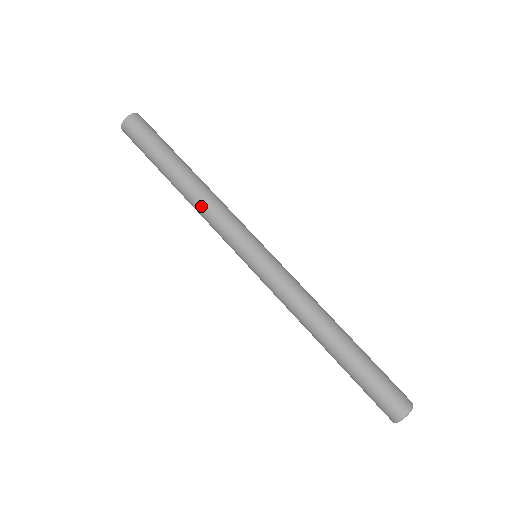
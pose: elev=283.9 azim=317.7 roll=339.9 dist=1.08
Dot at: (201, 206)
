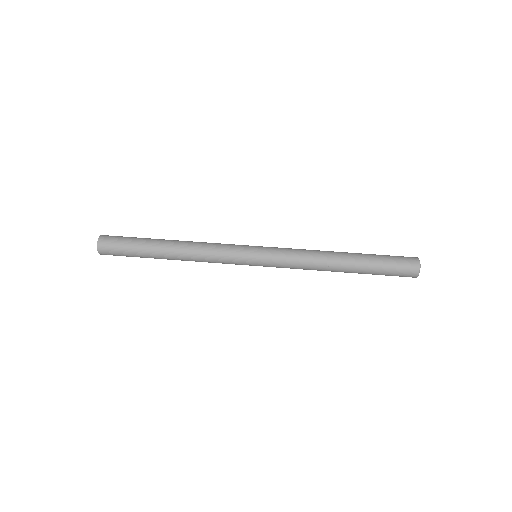
Dot at: (197, 260)
